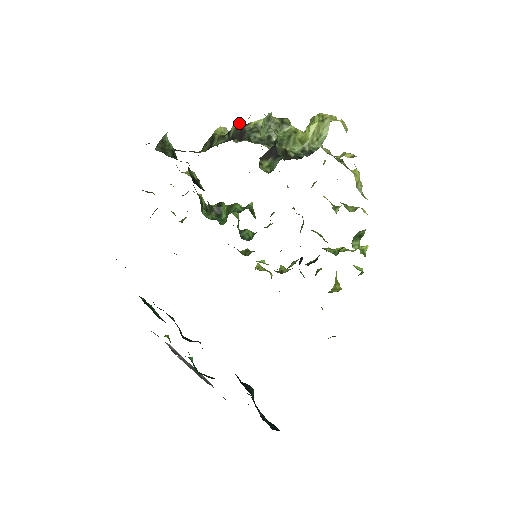
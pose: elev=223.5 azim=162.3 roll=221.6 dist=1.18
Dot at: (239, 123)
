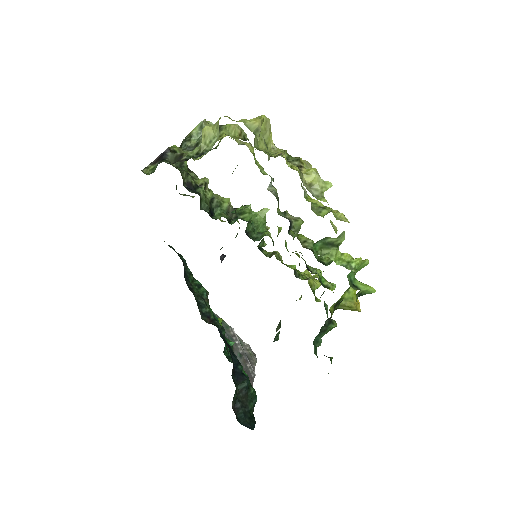
Dot at: occluded
